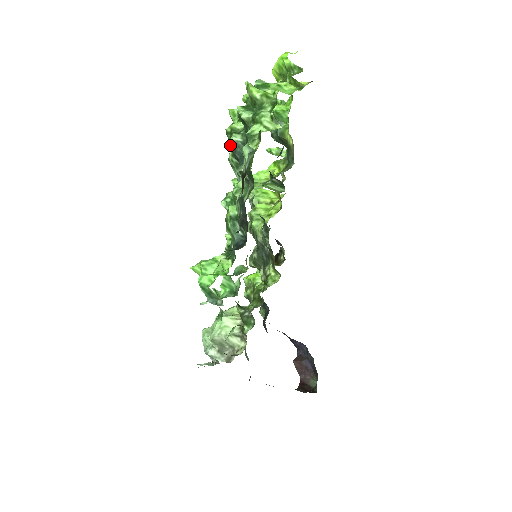
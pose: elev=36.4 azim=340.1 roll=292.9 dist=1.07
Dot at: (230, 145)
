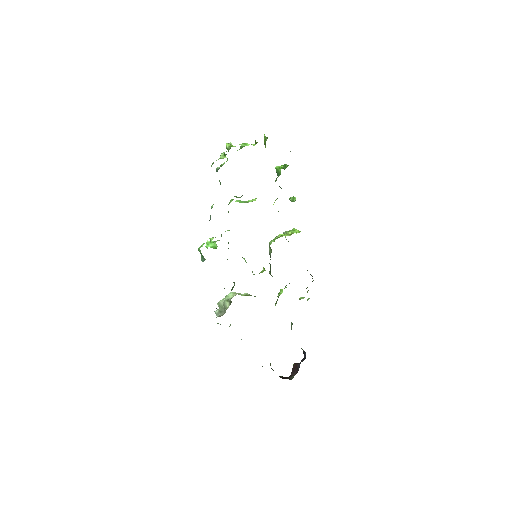
Dot at: occluded
